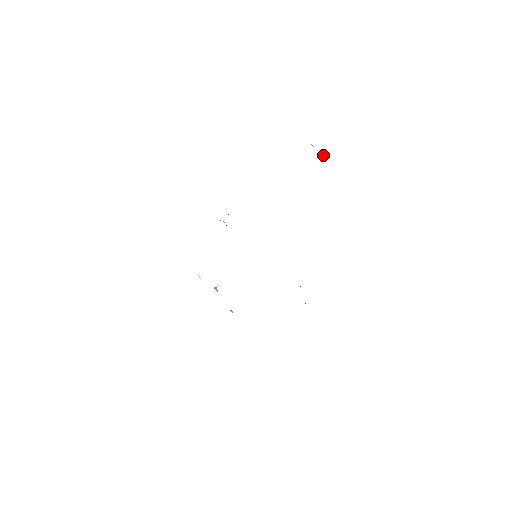
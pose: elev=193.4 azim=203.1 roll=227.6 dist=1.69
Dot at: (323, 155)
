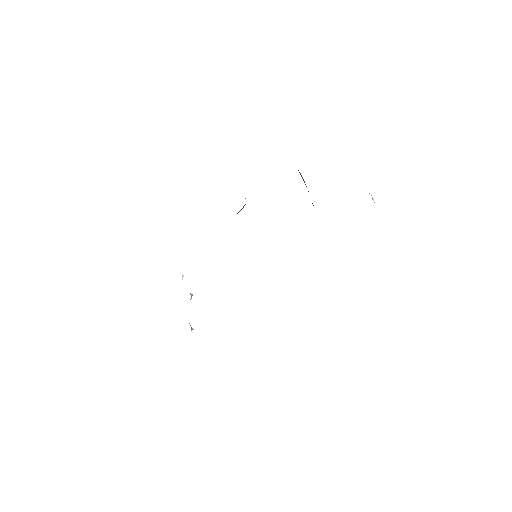
Dot at: (373, 200)
